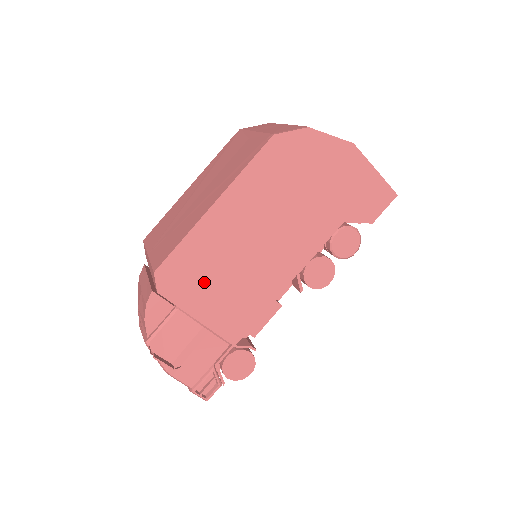
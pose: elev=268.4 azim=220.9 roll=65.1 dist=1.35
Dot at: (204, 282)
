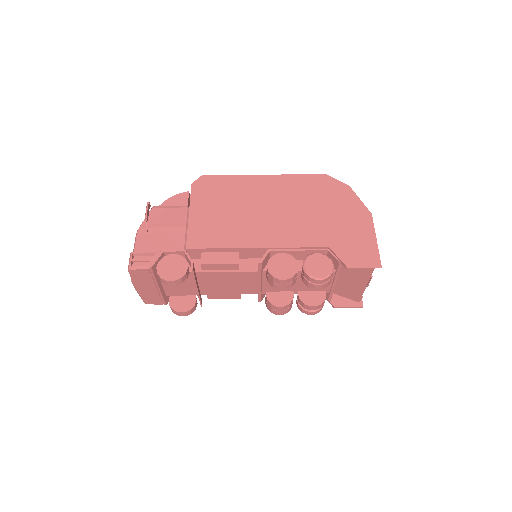
Dot at: (217, 201)
